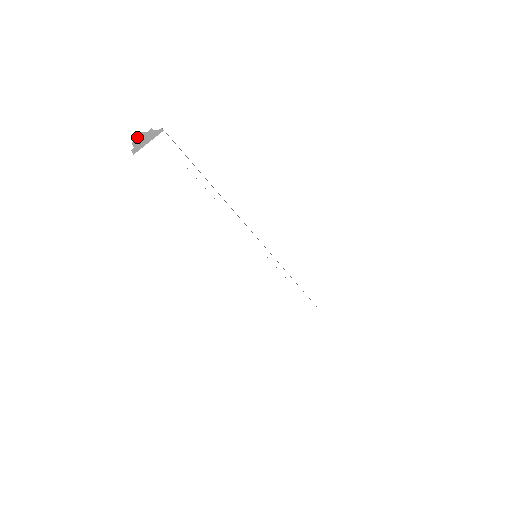
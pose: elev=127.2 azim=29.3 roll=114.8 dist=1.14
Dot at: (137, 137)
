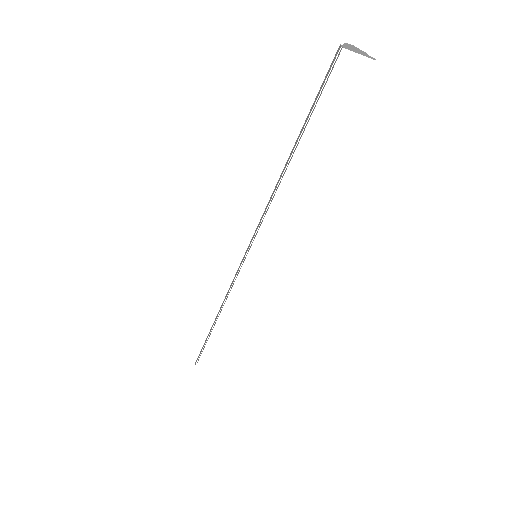
Dot at: (351, 45)
